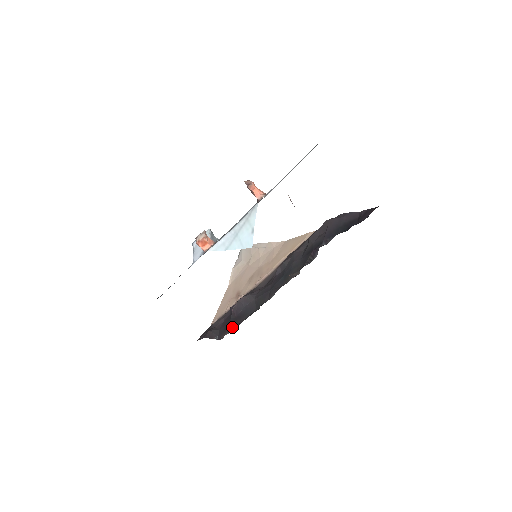
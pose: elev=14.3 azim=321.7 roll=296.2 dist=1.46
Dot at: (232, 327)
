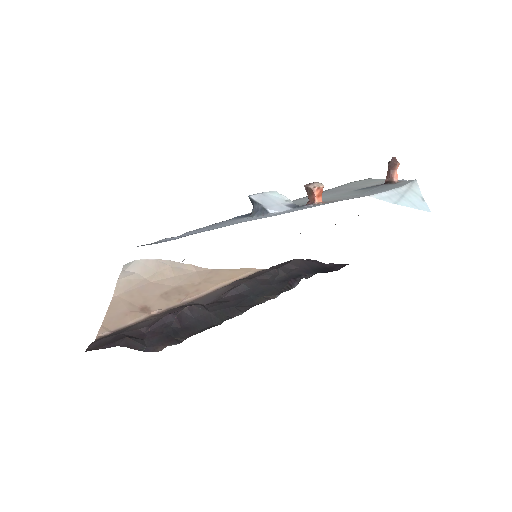
Dot at: (177, 338)
